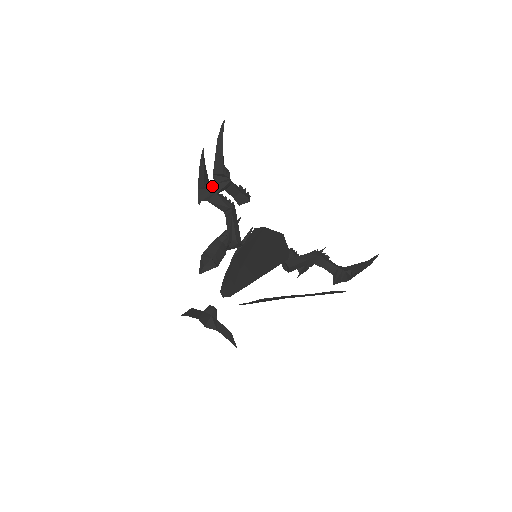
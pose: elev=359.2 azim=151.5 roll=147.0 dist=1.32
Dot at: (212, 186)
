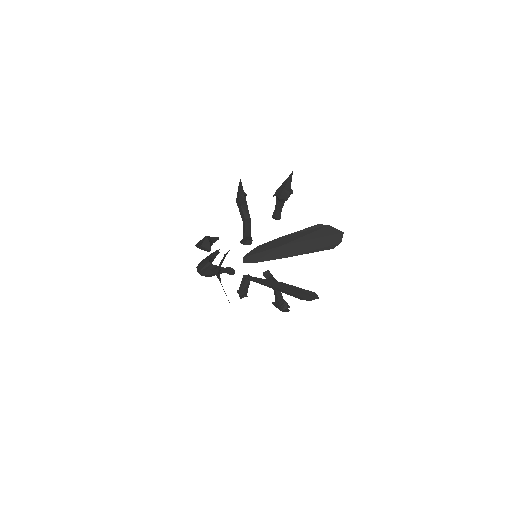
Dot at: occluded
